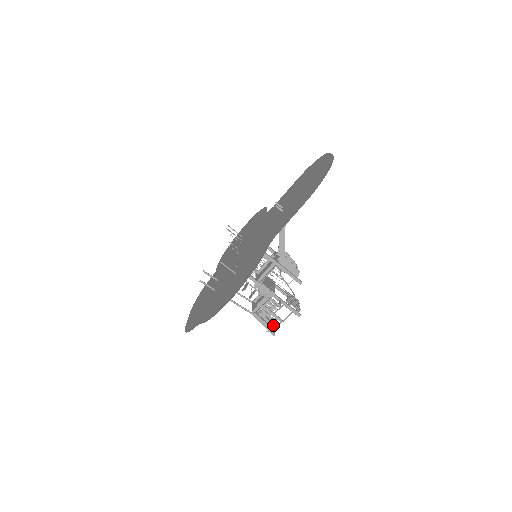
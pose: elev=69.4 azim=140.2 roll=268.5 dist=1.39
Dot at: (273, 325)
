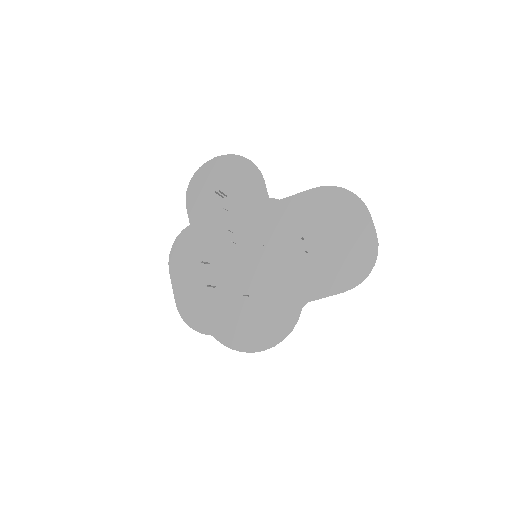
Dot at: occluded
